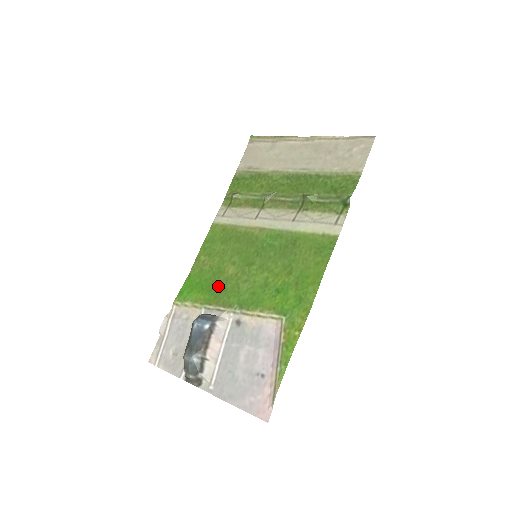
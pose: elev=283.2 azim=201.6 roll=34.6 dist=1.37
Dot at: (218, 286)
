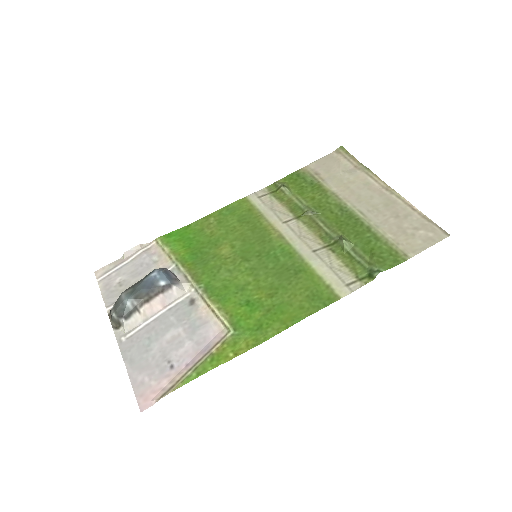
Dot at: (203, 255)
